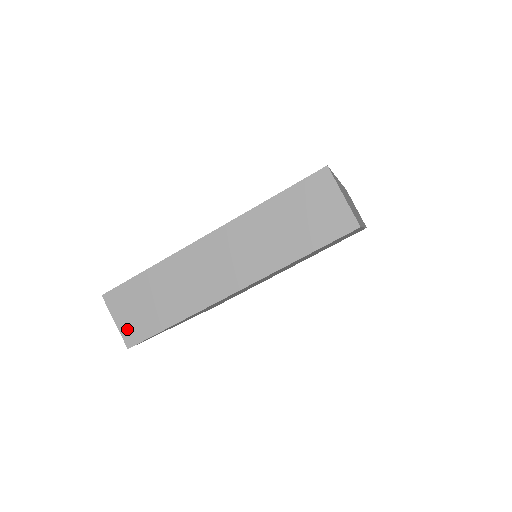
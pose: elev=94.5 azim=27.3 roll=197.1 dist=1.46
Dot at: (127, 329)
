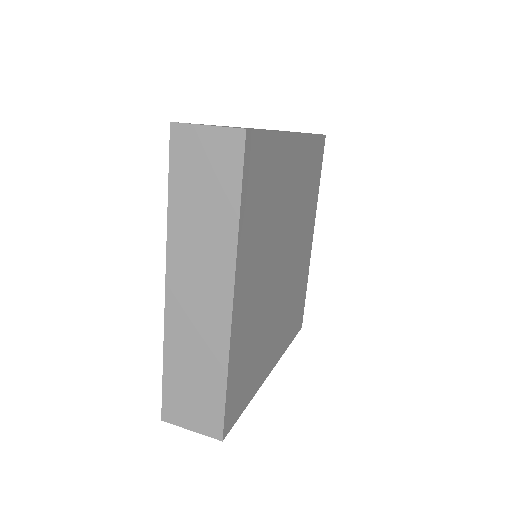
Dot at: occluded
